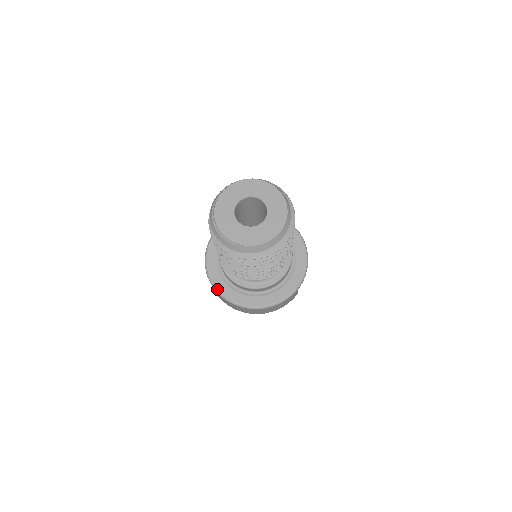
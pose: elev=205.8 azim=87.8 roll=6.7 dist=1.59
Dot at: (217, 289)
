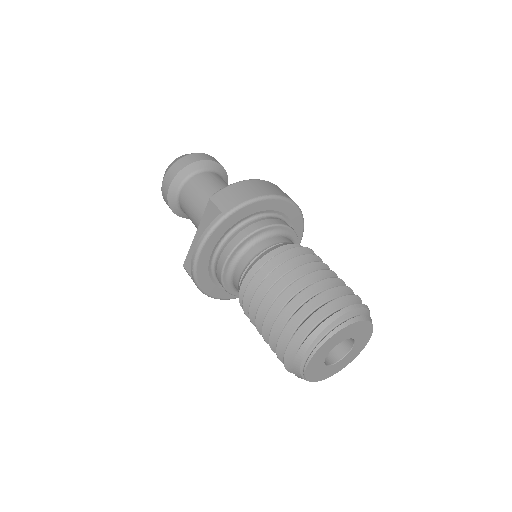
Dot at: (199, 285)
